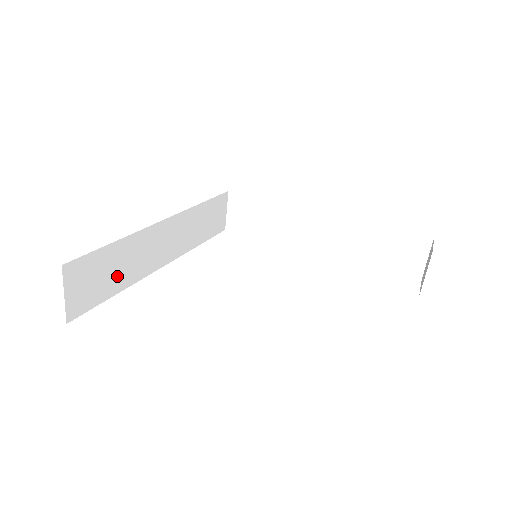
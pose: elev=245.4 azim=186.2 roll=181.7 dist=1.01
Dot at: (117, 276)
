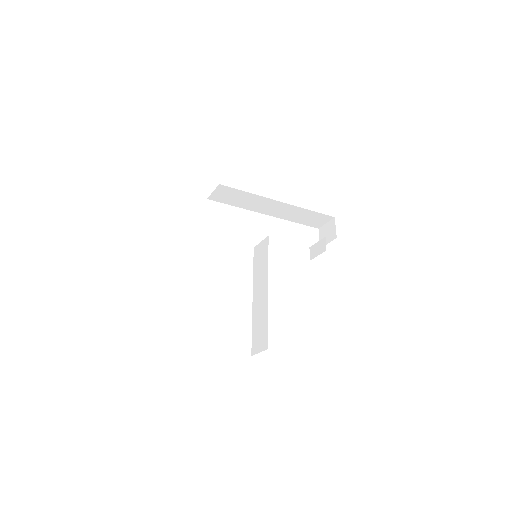
Dot at: occluded
